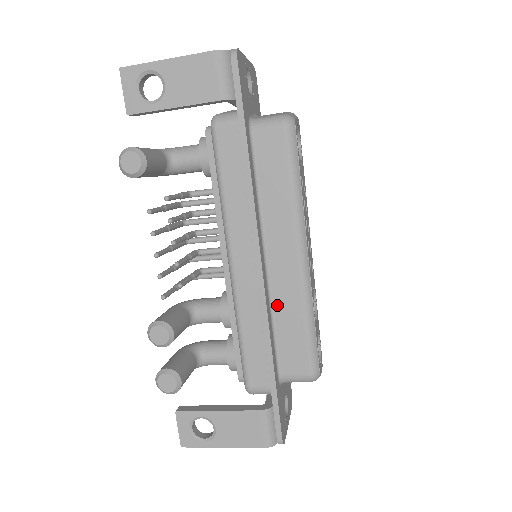
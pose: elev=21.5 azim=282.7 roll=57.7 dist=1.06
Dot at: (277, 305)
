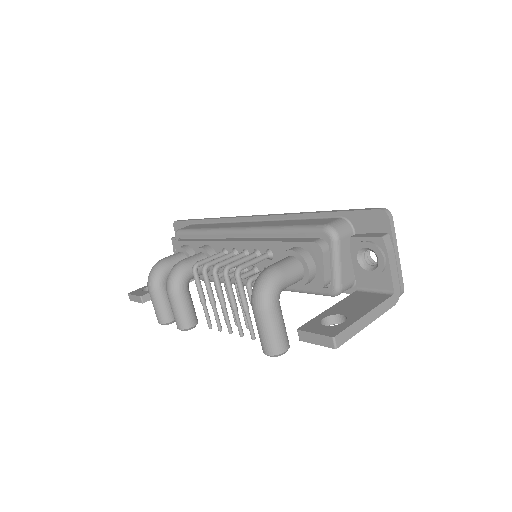
Dot at: occluded
